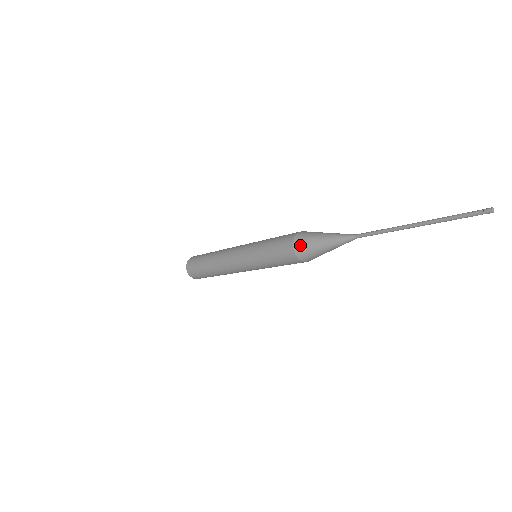
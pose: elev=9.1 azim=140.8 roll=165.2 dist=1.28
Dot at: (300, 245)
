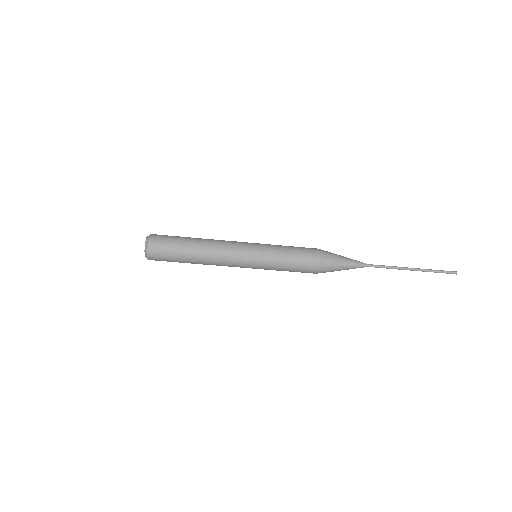
Dot at: (326, 252)
